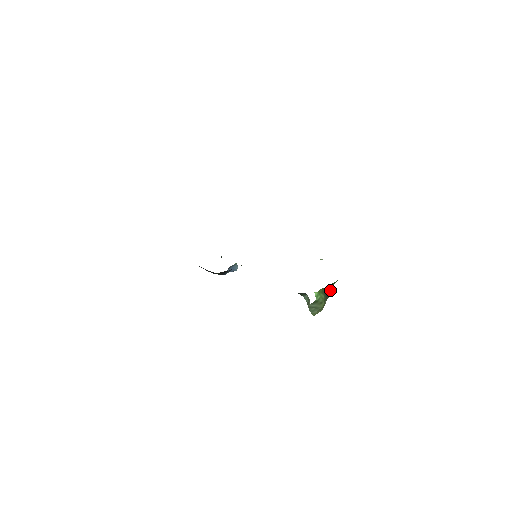
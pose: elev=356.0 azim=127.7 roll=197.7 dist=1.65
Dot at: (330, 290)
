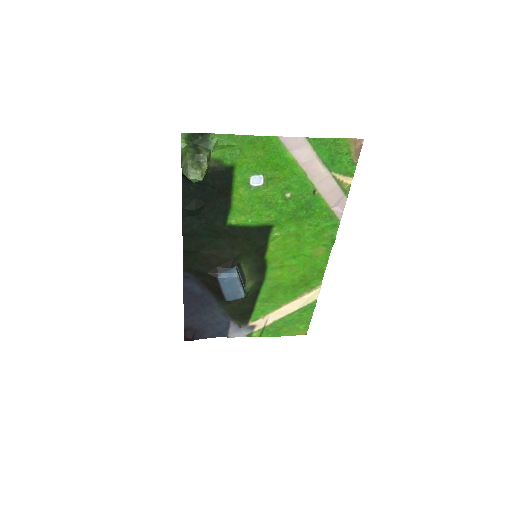
Dot at: (208, 152)
